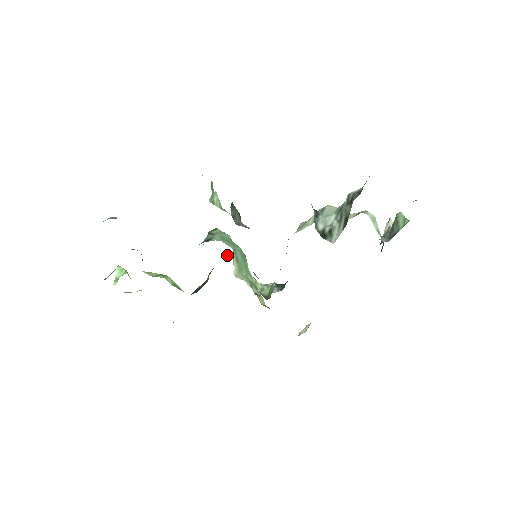
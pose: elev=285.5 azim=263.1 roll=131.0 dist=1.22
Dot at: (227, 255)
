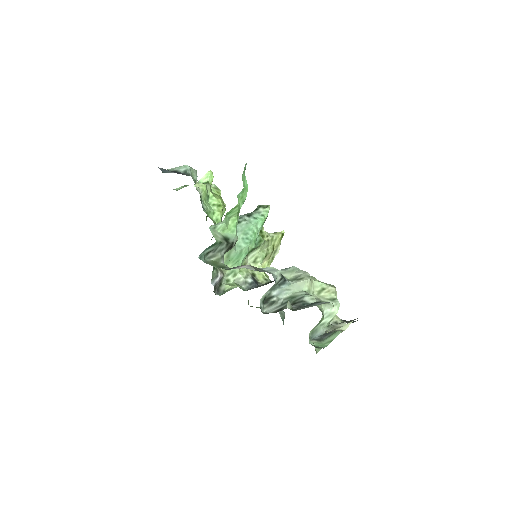
Dot at: occluded
